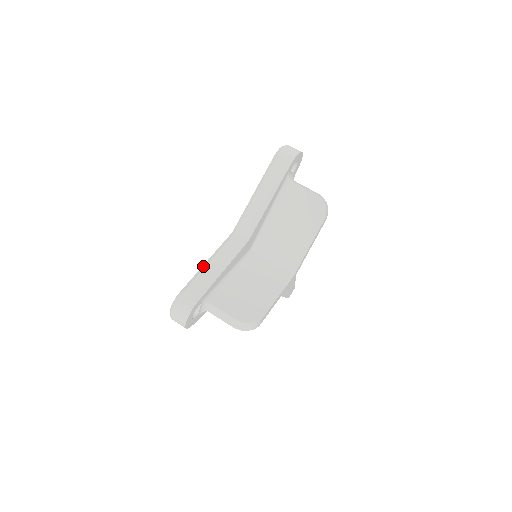
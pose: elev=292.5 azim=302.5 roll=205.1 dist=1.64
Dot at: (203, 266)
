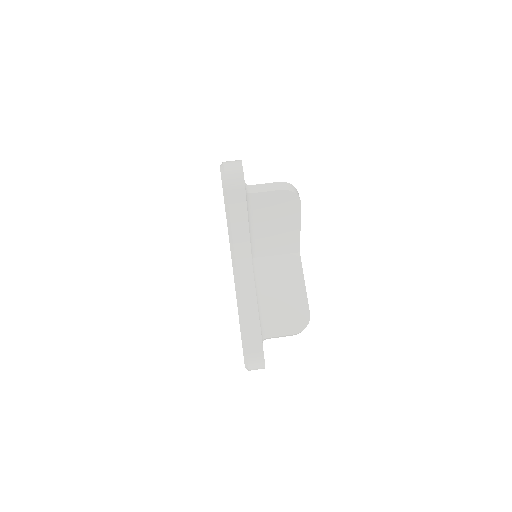
Dot at: (240, 319)
